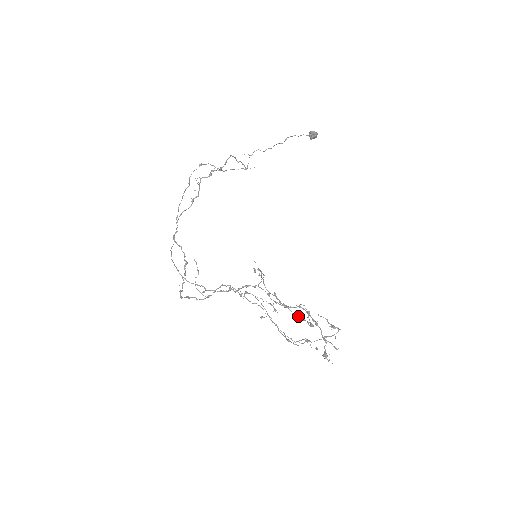
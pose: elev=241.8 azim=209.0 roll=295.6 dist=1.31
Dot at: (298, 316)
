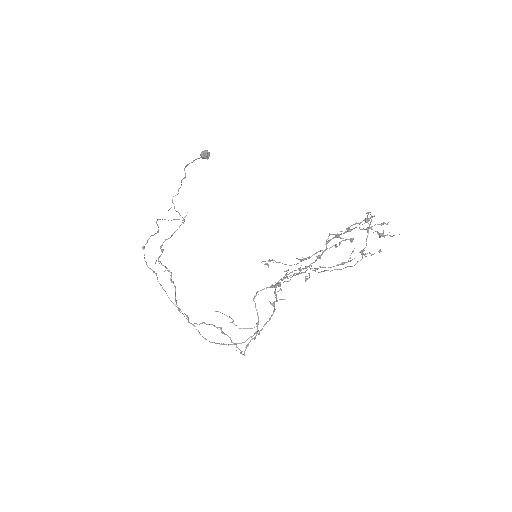
Dot at: (332, 246)
